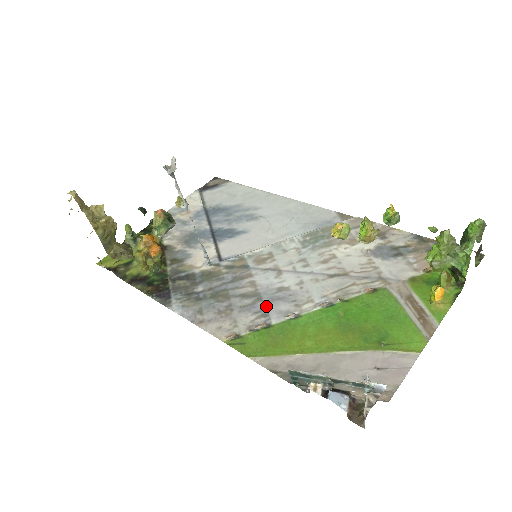
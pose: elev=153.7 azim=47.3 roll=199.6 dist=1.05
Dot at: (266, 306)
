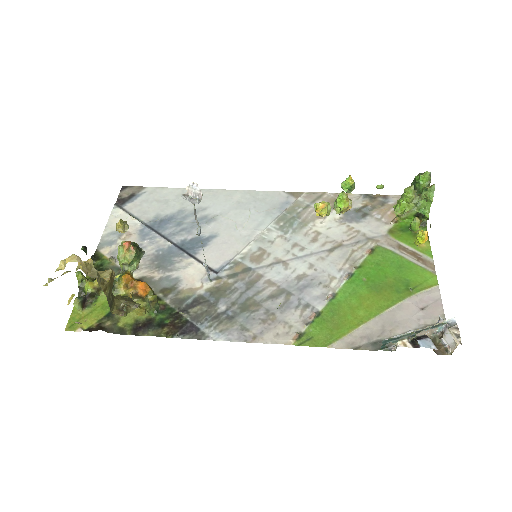
Dot at: (301, 298)
